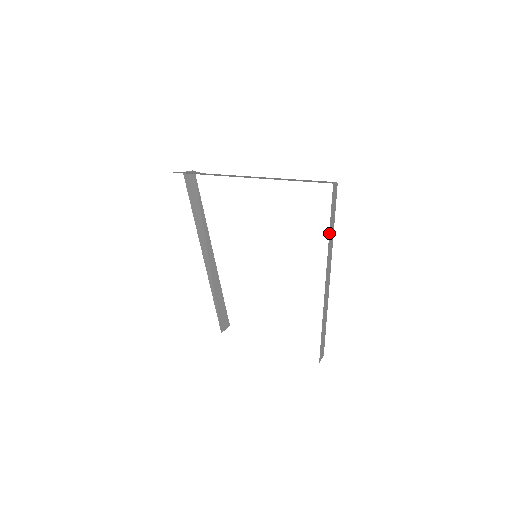
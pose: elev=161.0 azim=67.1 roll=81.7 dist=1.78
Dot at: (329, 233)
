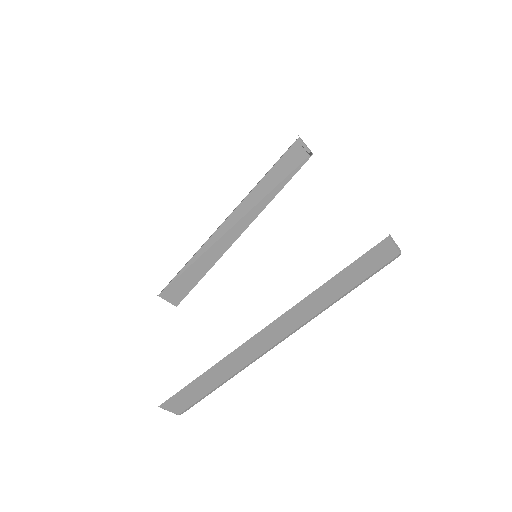
Dot at: (325, 284)
